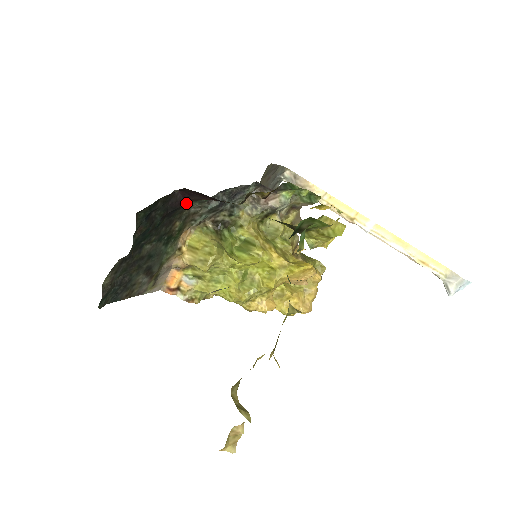
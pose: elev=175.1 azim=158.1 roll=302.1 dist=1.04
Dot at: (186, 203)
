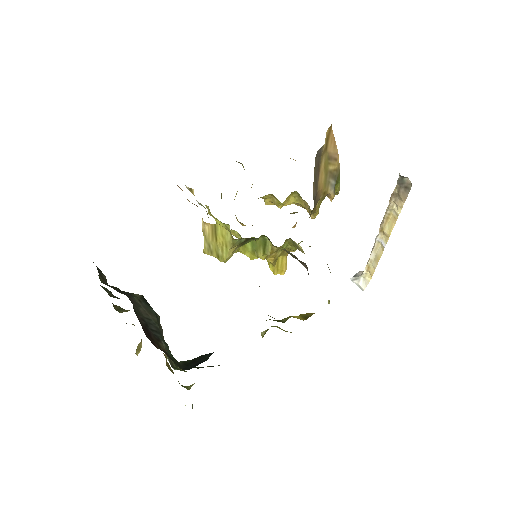
Dot at: occluded
